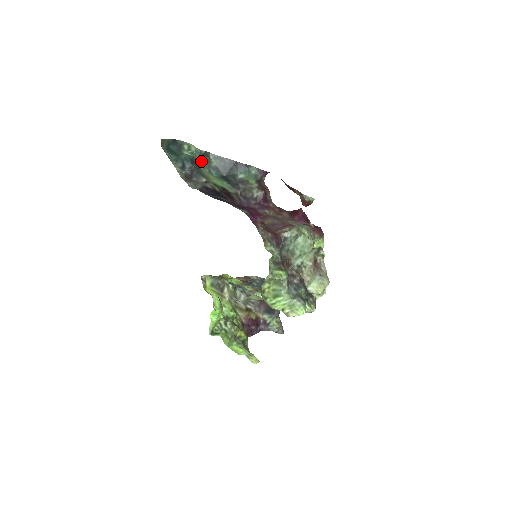
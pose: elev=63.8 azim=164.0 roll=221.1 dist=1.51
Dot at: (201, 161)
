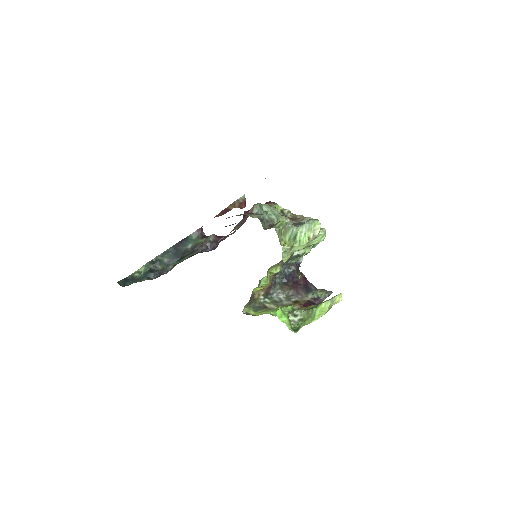
Dot at: (156, 267)
